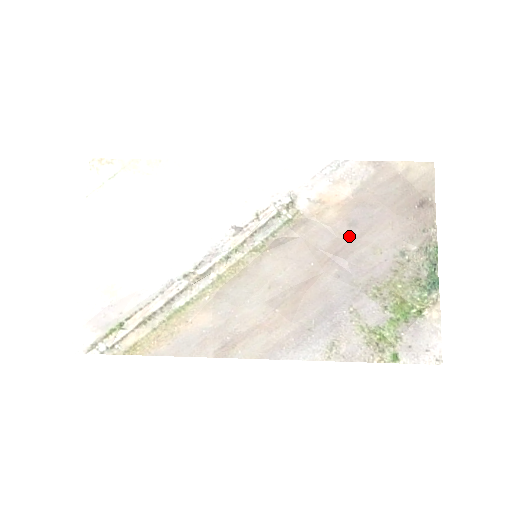
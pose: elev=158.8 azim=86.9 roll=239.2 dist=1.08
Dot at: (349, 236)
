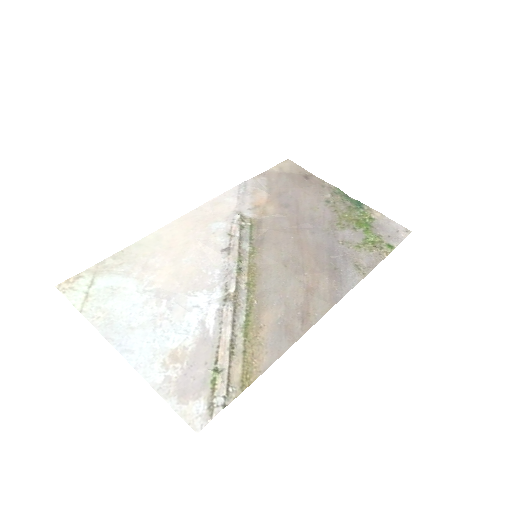
Dot at: (292, 212)
